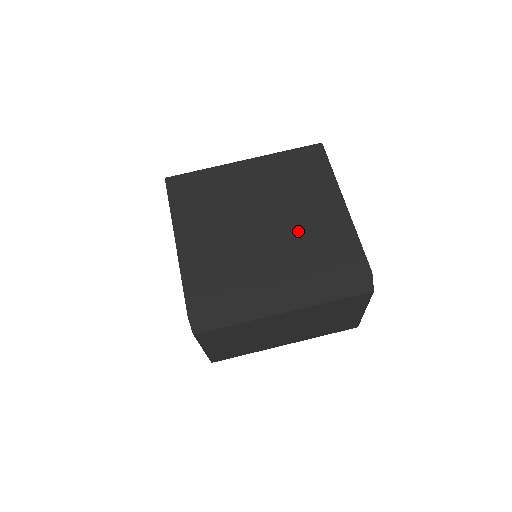
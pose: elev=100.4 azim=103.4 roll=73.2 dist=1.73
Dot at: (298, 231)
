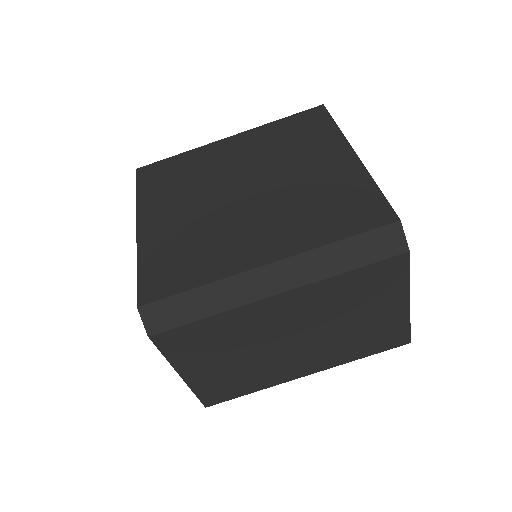
Dot at: (293, 191)
